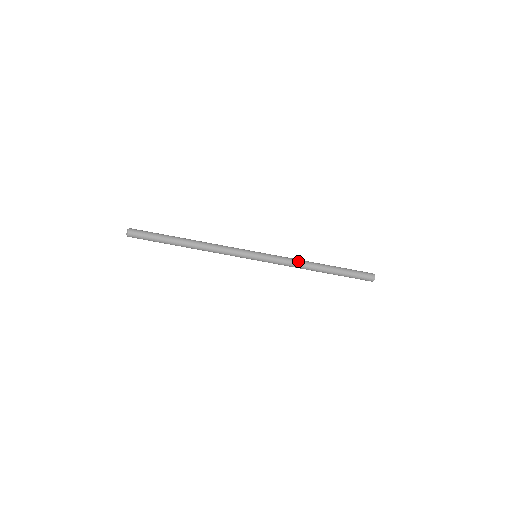
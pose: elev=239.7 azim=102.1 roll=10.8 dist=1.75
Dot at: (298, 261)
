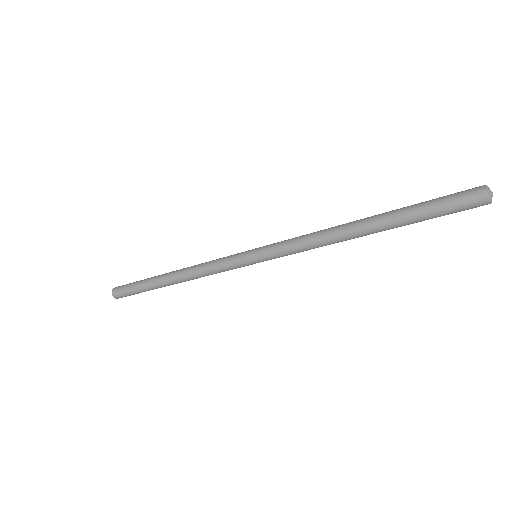
Dot at: (316, 235)
